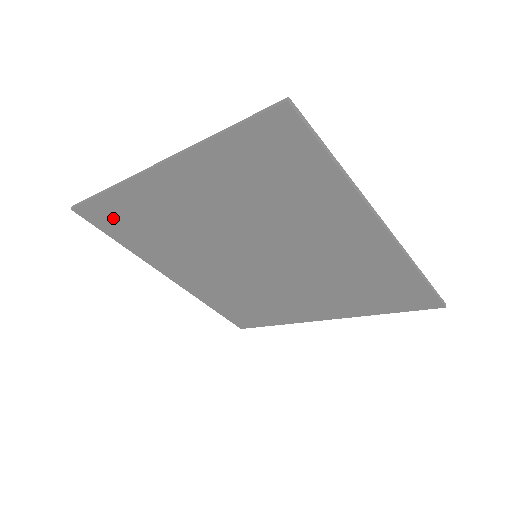
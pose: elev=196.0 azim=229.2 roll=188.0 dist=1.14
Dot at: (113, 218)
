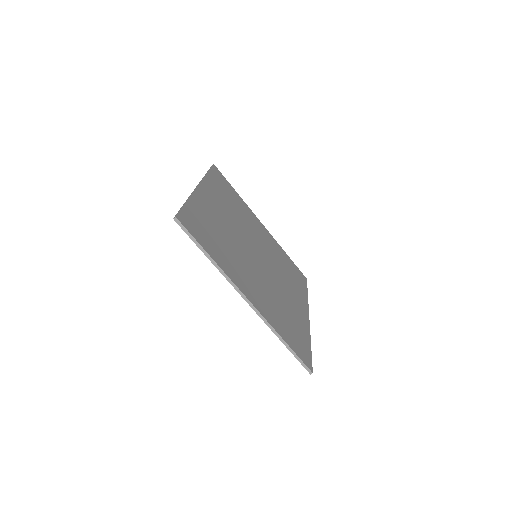
Dot at: occluded
